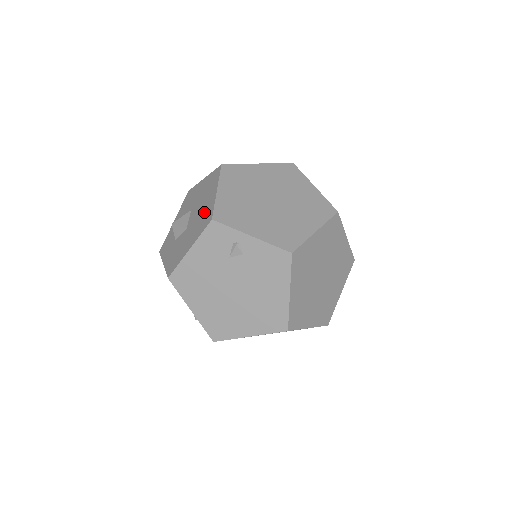
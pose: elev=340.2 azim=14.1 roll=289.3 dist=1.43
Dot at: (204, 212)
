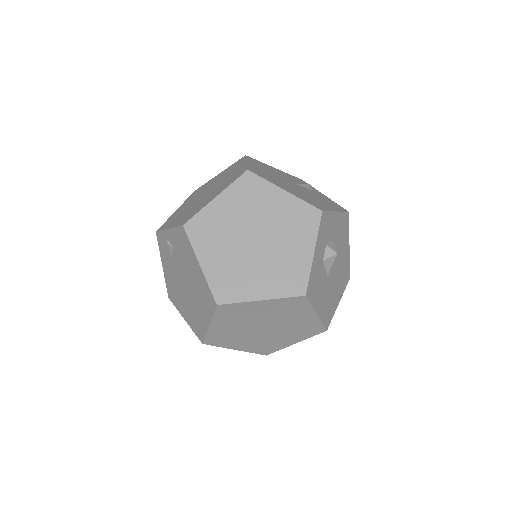
Dot at: occluded
